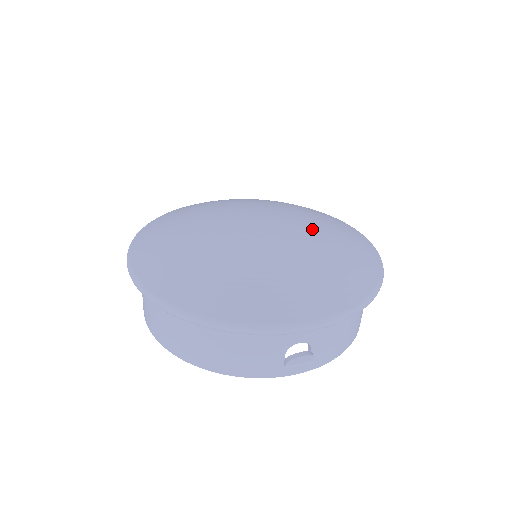
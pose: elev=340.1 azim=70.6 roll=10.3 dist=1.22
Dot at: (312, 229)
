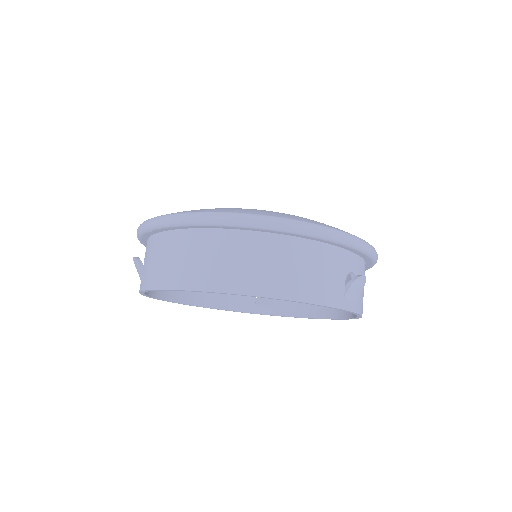
Dot at: occluded
